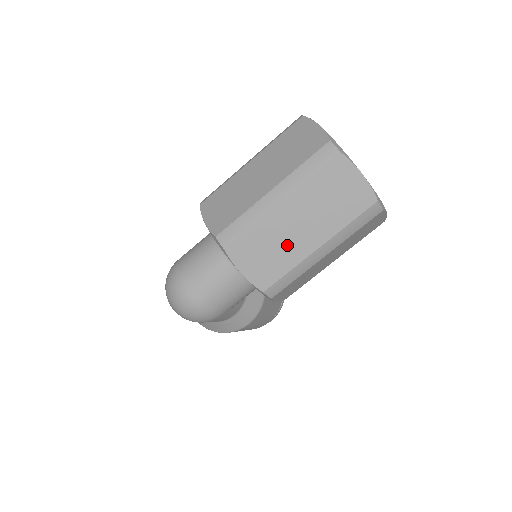
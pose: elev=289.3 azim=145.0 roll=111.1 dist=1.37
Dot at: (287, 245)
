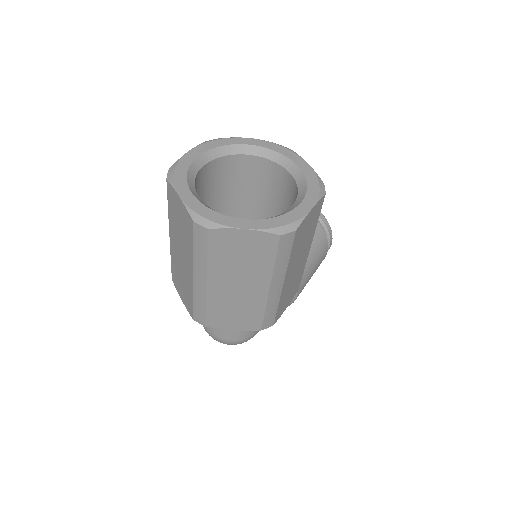
Dot at: (244, 301)
